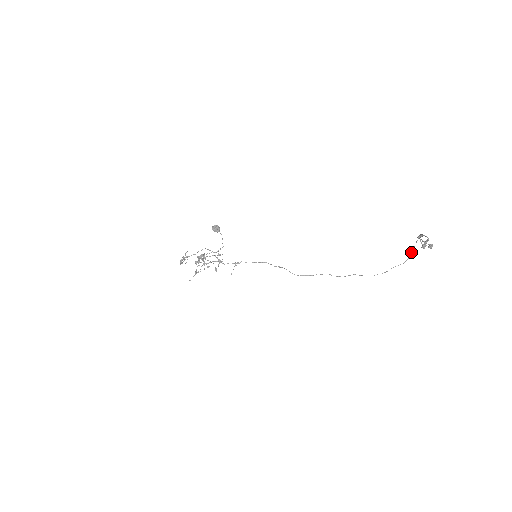
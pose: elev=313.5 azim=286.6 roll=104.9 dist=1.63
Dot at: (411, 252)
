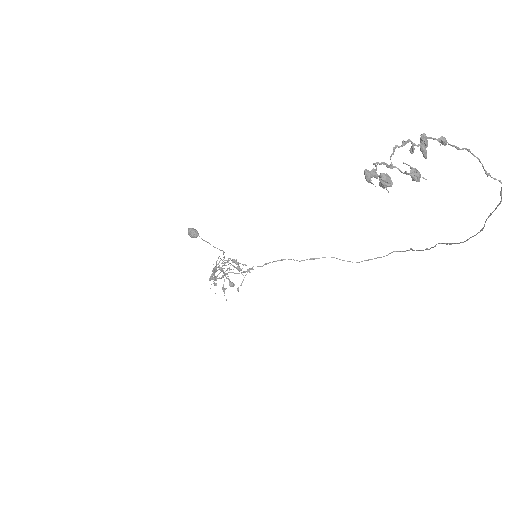
Dot at: (487, 174)
